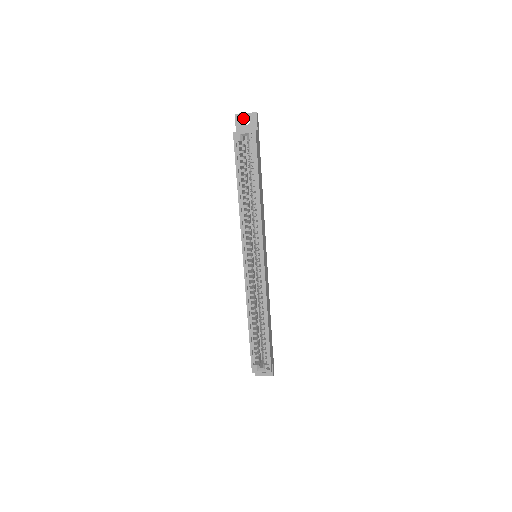
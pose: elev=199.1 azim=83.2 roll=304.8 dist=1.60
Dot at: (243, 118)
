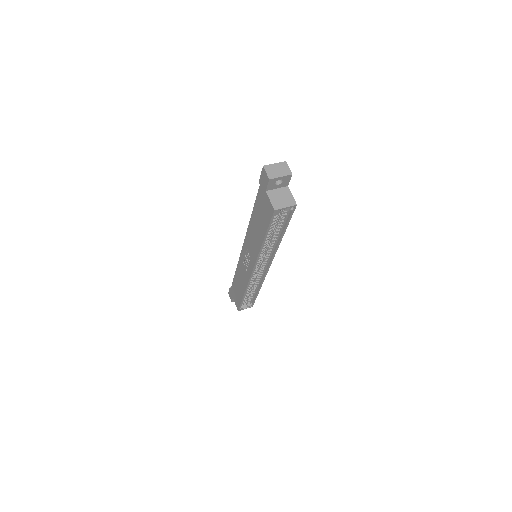
Dot at: (276, 179)
